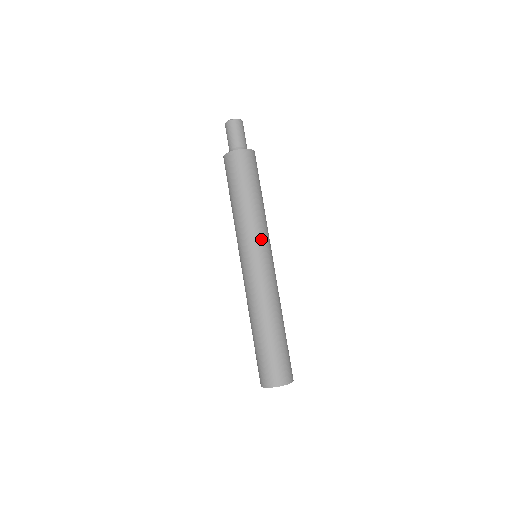
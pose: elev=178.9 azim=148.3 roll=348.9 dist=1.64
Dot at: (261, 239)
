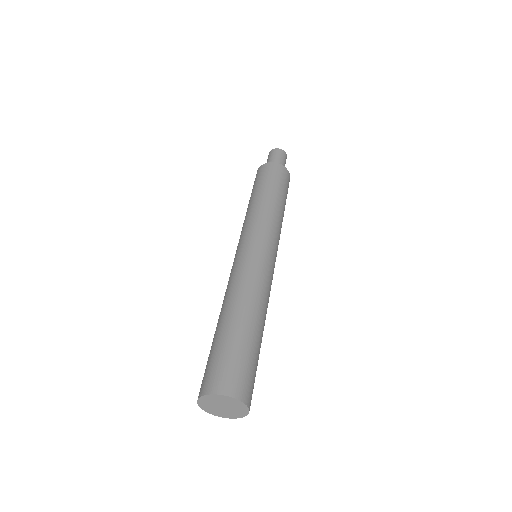
Dot at: (266, 231)
